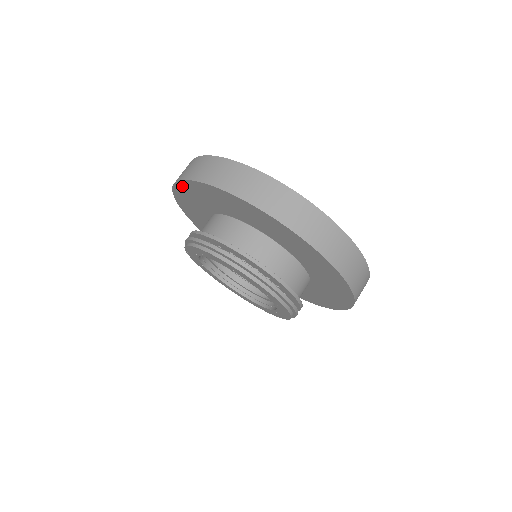
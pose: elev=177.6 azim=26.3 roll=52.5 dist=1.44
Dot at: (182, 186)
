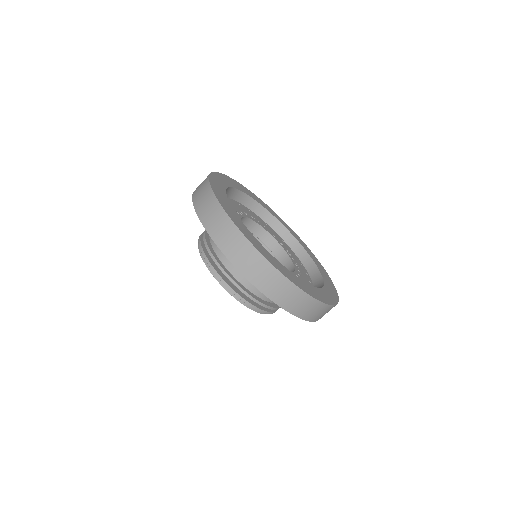
Dot at: occluded
